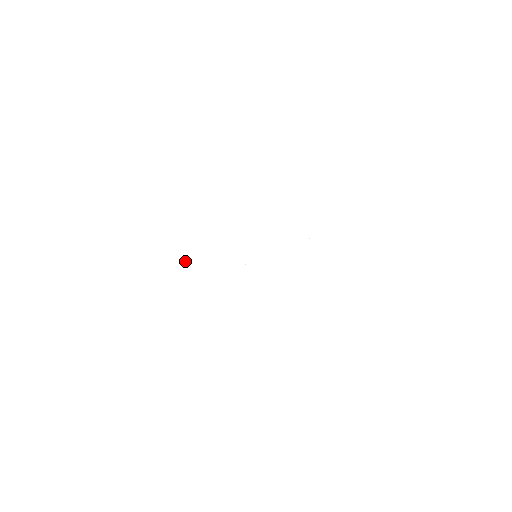
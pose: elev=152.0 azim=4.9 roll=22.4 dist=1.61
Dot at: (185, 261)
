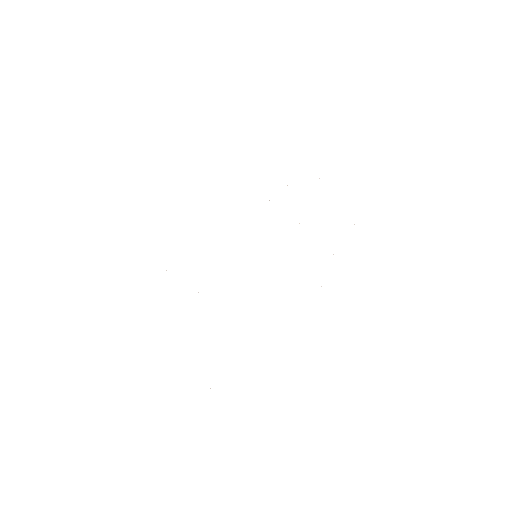
Dot at: occluded
